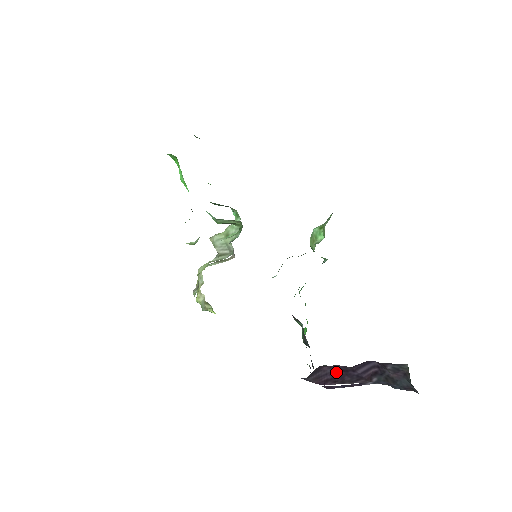
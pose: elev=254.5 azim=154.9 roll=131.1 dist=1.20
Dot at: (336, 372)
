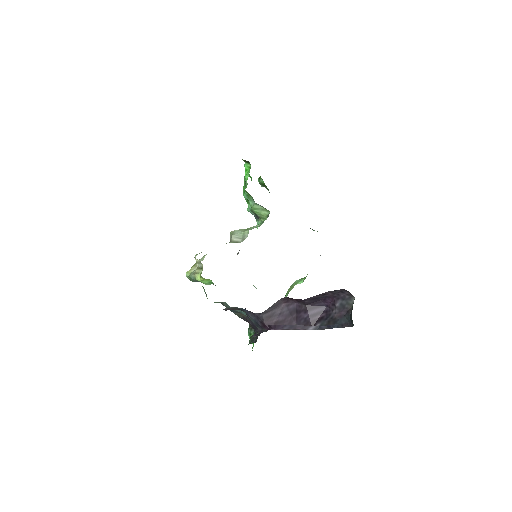
Dot at: (290, 313)
